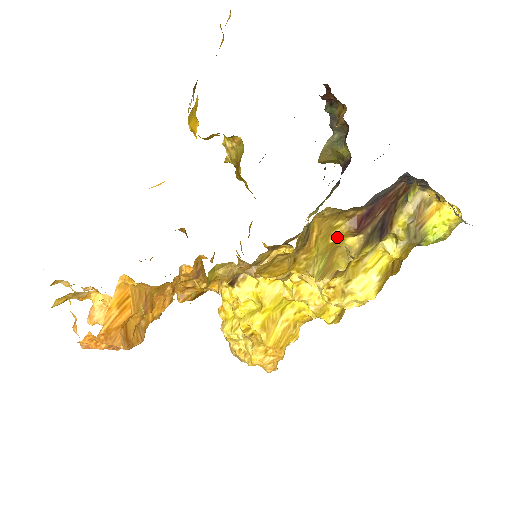
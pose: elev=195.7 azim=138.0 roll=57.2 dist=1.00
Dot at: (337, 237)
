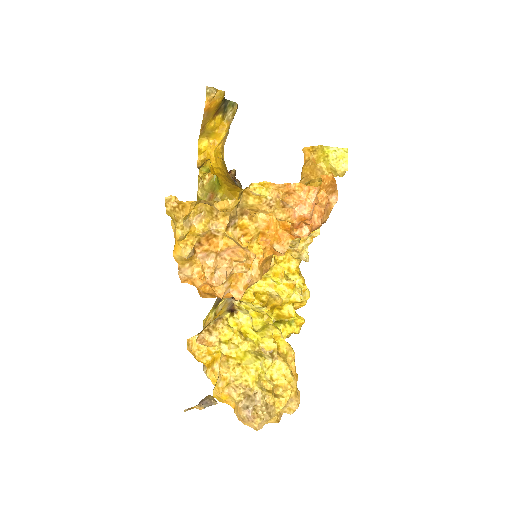
Dot at: occluded
